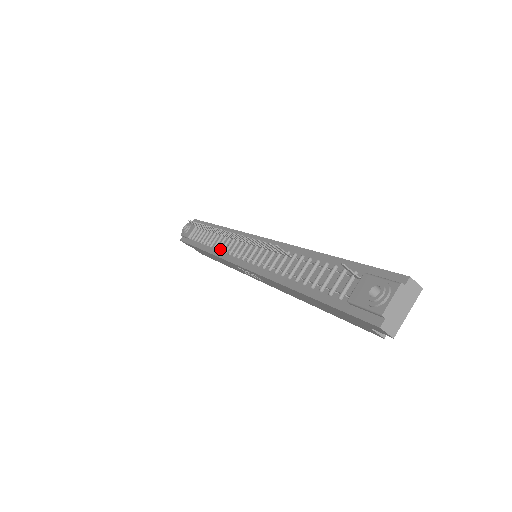
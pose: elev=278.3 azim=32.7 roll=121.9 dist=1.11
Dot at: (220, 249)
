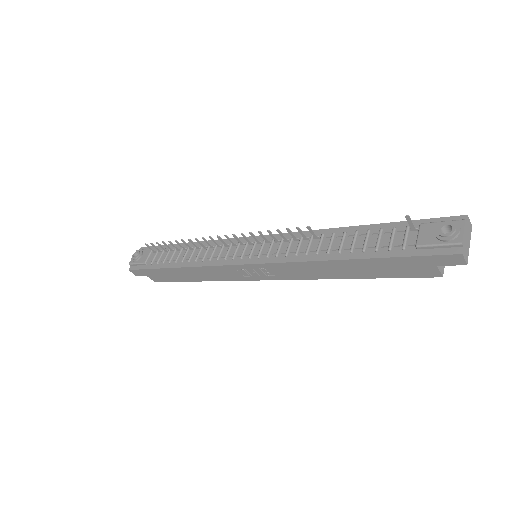
Dot at: (206, 259)
